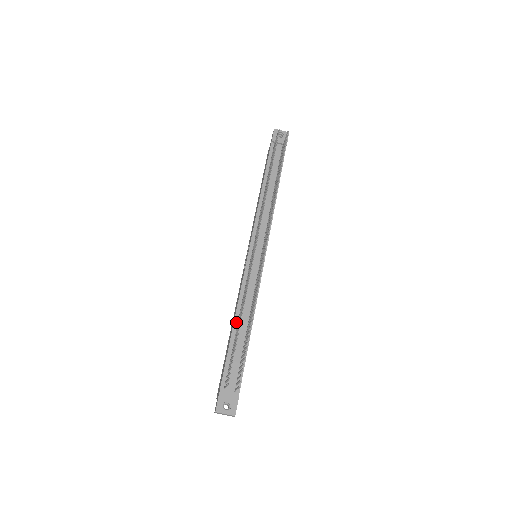
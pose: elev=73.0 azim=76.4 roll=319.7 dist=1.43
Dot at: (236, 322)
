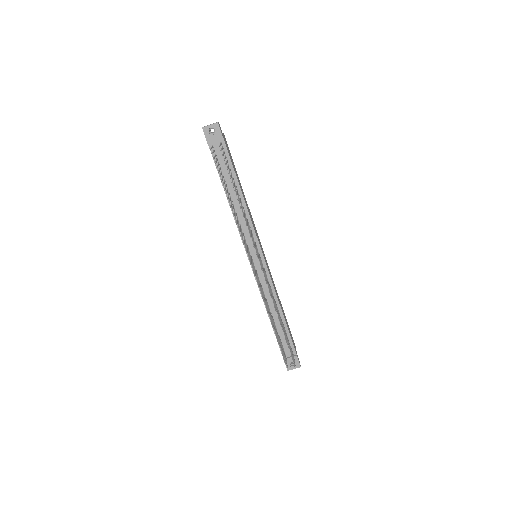
Dot at: occluded
